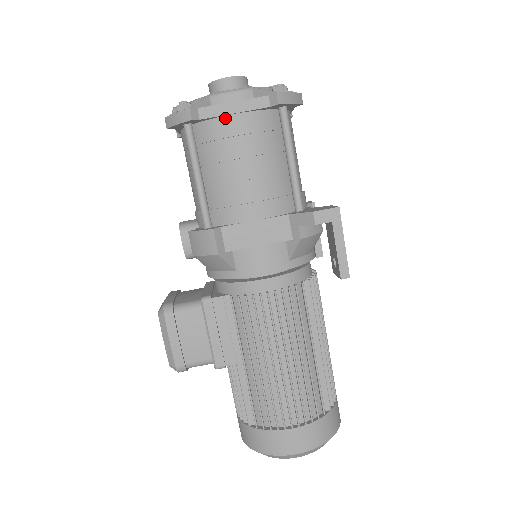
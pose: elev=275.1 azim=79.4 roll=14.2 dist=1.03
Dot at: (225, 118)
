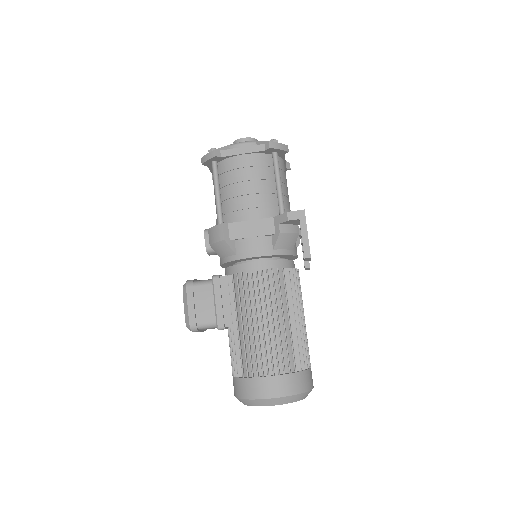
Dot at: (237, 157)
